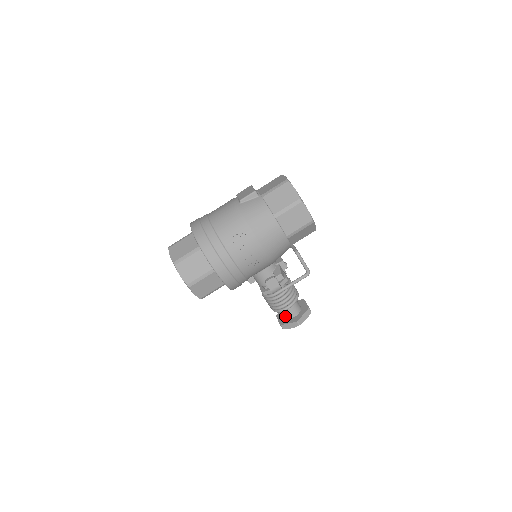
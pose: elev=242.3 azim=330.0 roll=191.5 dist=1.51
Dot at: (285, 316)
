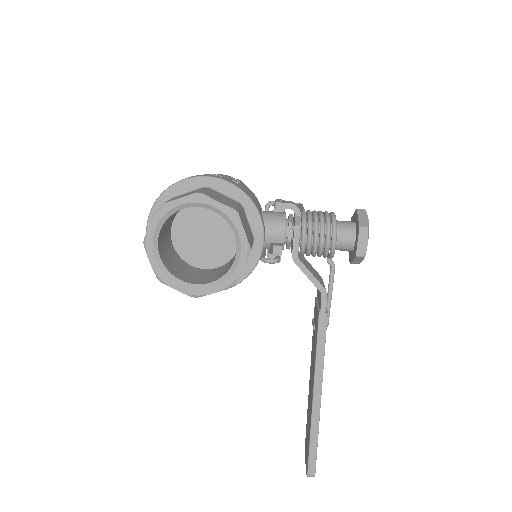
Dot at: (350, 229)
